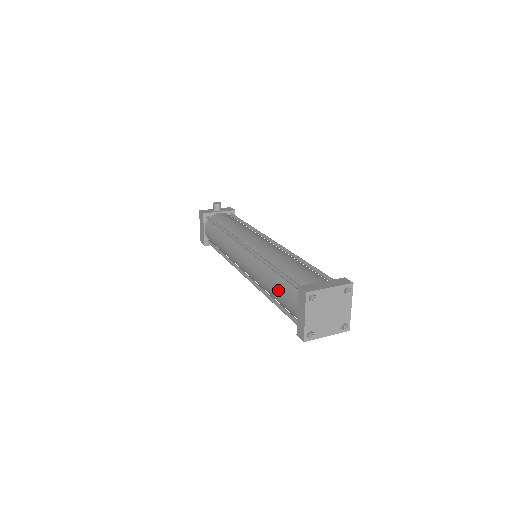
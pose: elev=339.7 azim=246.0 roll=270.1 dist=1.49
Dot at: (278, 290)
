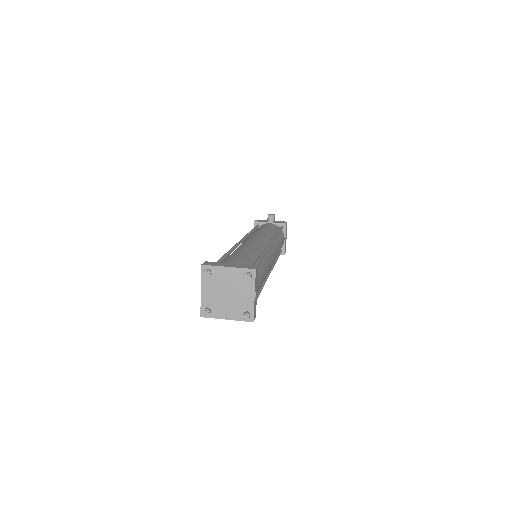
Dot at: occluded
